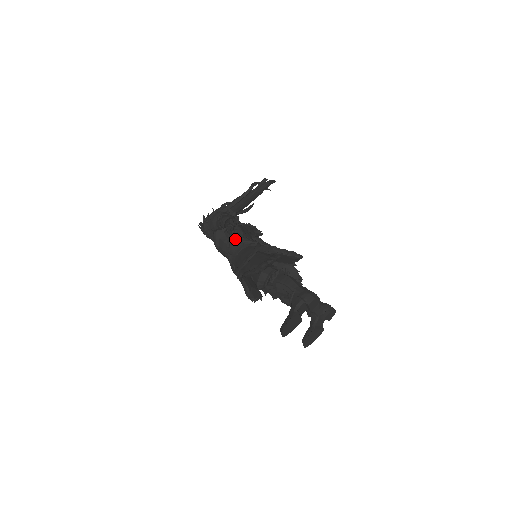
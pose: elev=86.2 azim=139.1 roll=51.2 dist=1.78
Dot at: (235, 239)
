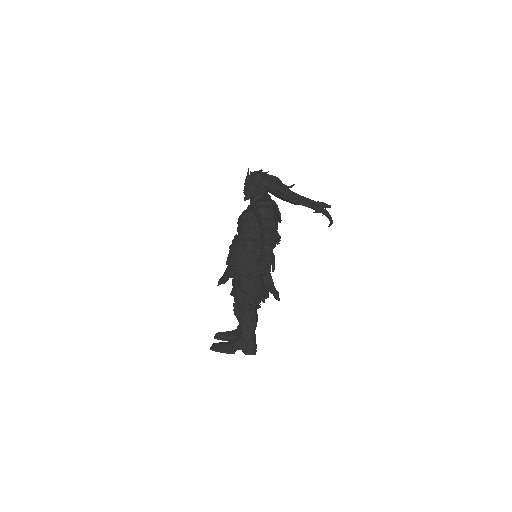
Dot at: occluded
